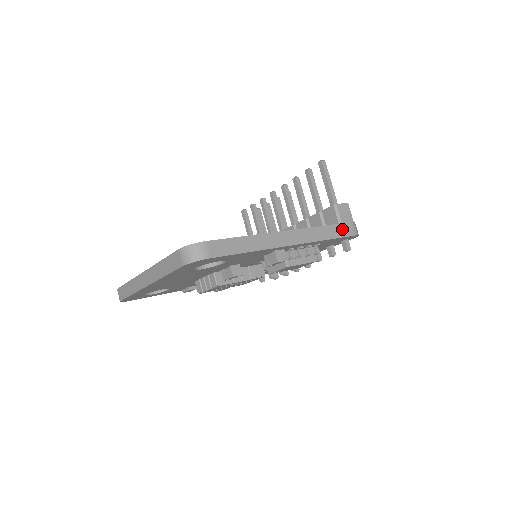
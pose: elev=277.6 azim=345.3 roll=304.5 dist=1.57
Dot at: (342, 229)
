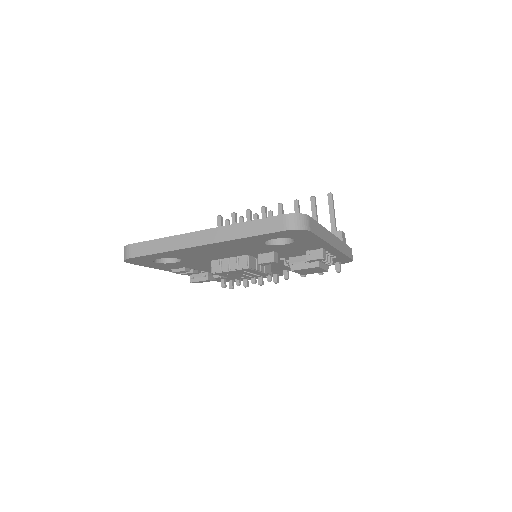
Dot at: (349, 251)
